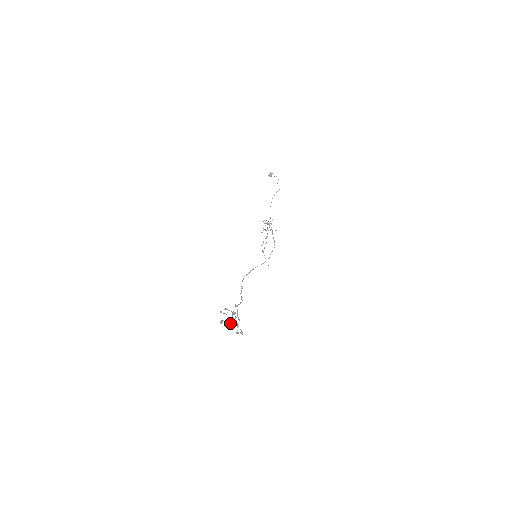
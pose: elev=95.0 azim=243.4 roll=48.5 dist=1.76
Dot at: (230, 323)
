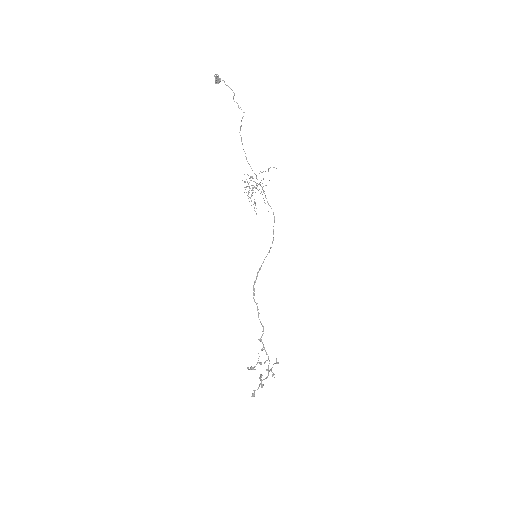
Dot at: (262, 380)
